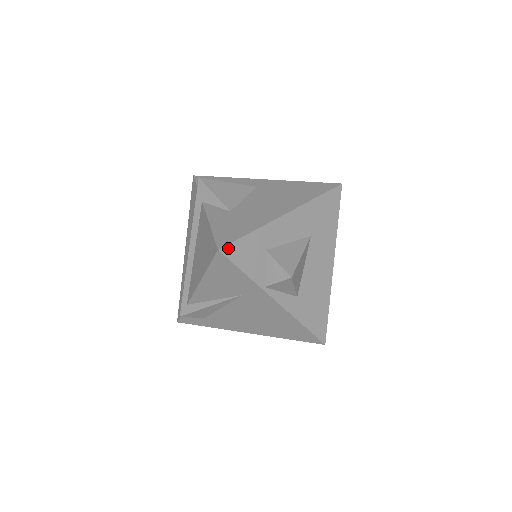
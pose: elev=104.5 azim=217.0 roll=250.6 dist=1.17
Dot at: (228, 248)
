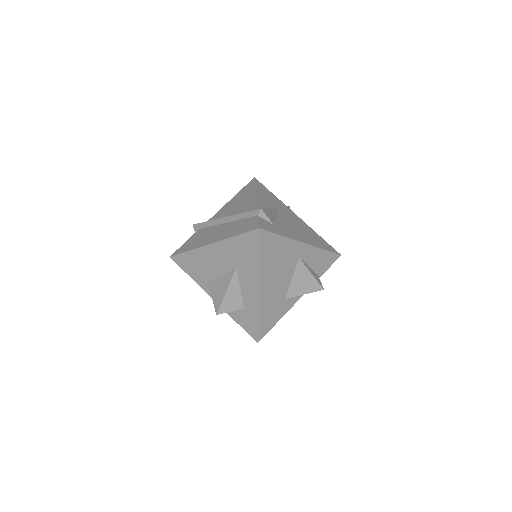
Dot at: occluded
